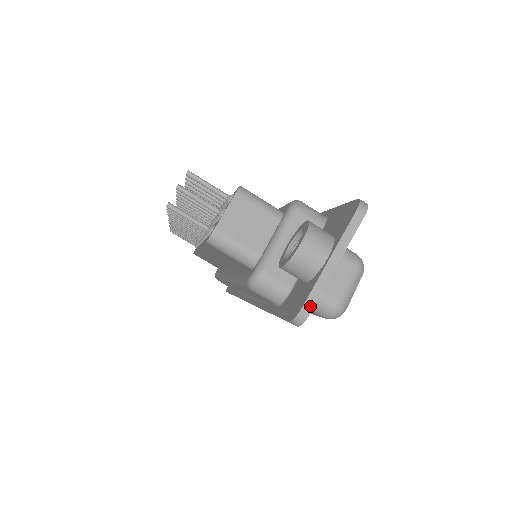
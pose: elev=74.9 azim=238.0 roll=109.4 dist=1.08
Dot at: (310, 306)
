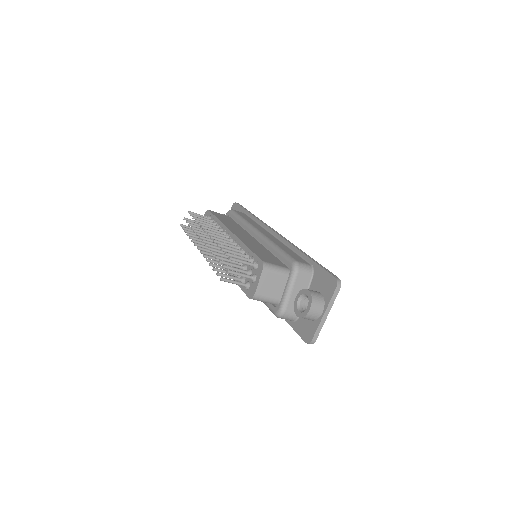
Dot at: (316, 337)
